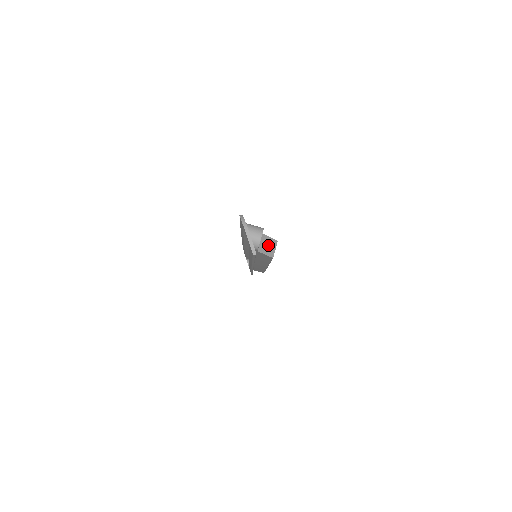
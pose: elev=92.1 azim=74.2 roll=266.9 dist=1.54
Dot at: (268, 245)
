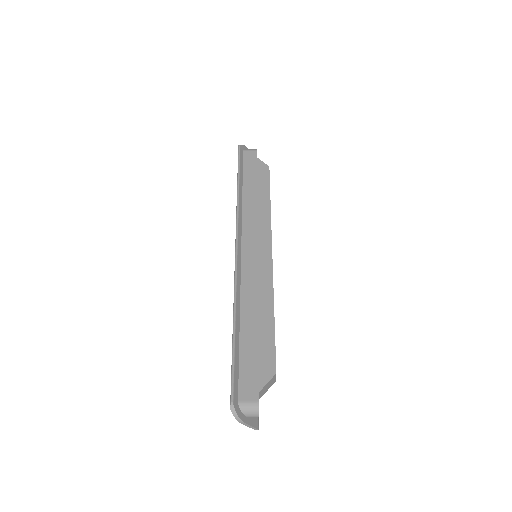
Dot at: (267, 386)
